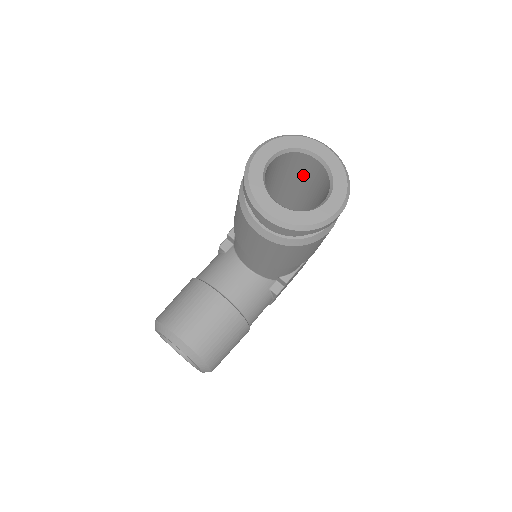
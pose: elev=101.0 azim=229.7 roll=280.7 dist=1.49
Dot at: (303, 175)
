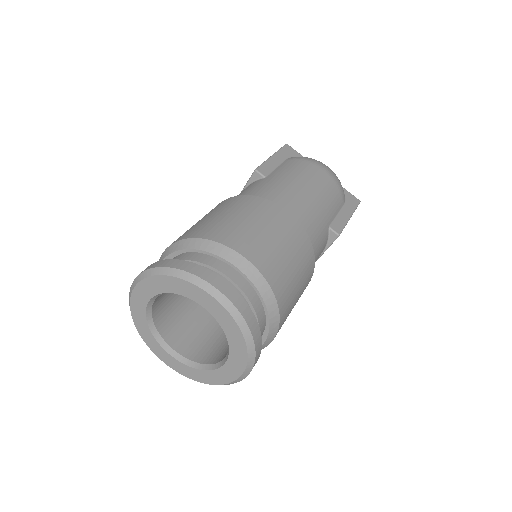
Dot at: occluded
